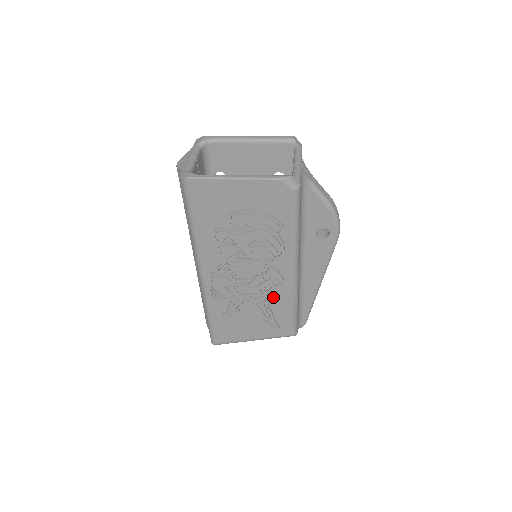
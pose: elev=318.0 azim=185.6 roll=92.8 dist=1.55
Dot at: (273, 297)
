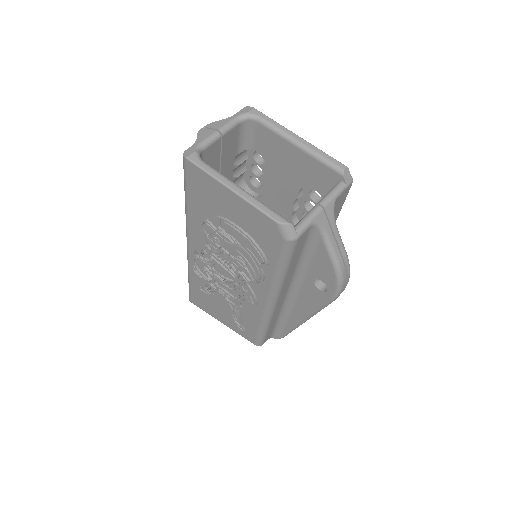
Dot at: (245, 307)
